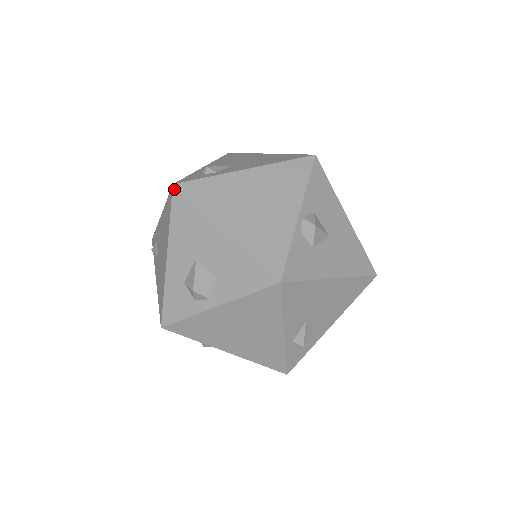
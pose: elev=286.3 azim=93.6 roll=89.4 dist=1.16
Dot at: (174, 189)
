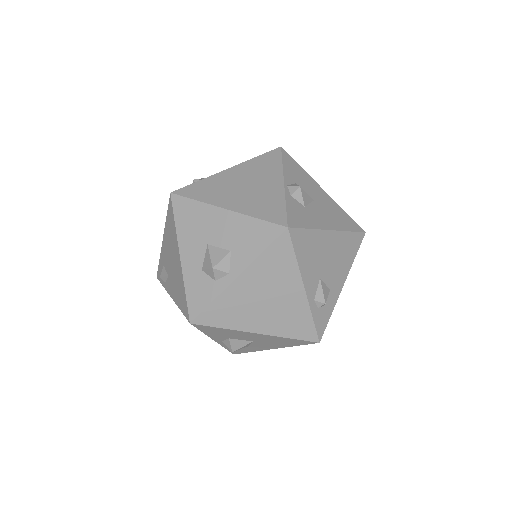
Dot at: (172, 196)
